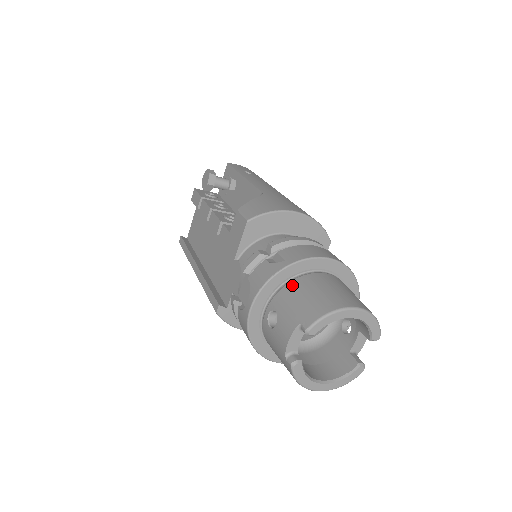
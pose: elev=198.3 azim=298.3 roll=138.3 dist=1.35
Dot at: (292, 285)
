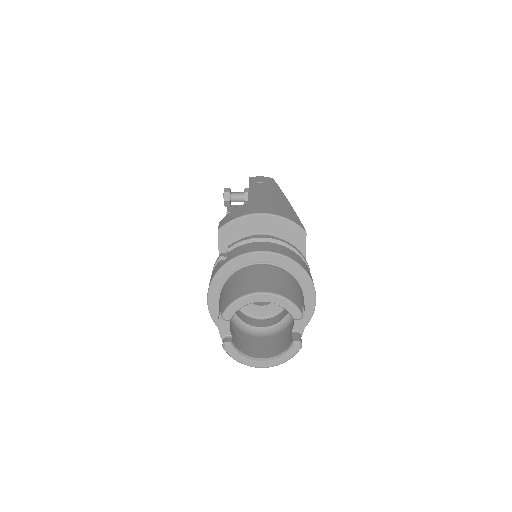
Dot at: (230, 279)
